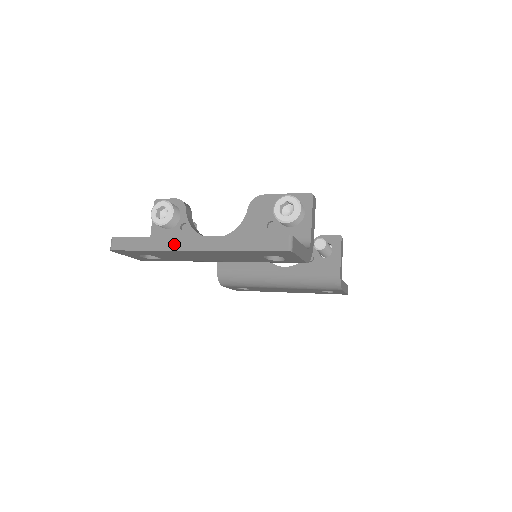
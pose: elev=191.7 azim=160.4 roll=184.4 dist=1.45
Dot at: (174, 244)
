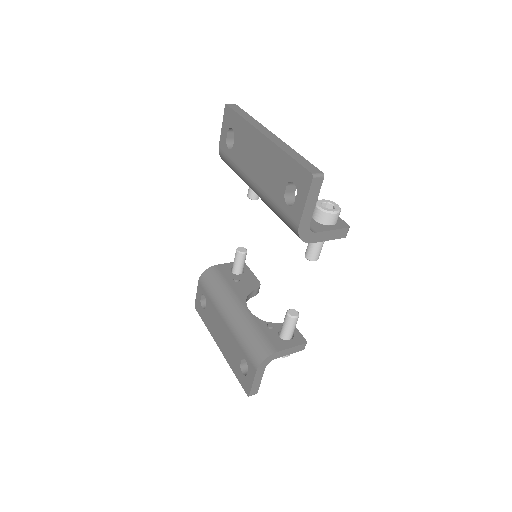
Dot at: (260, 127)
